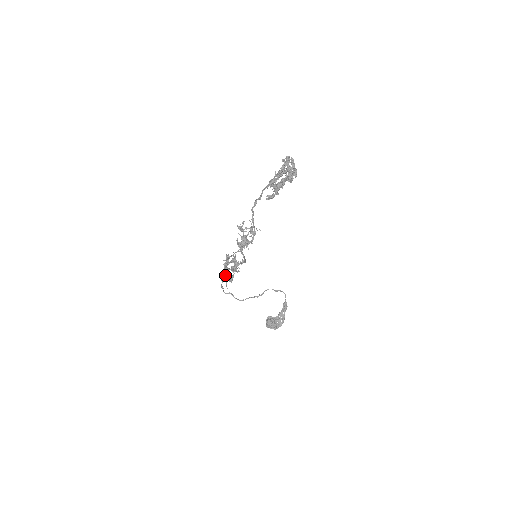
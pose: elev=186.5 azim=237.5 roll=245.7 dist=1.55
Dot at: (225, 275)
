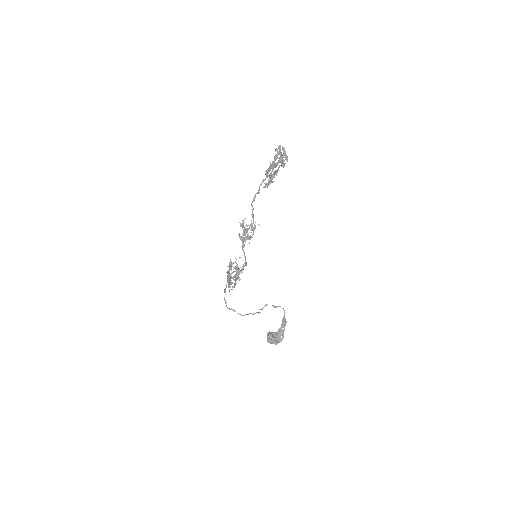
Dot at: (228, 281)
